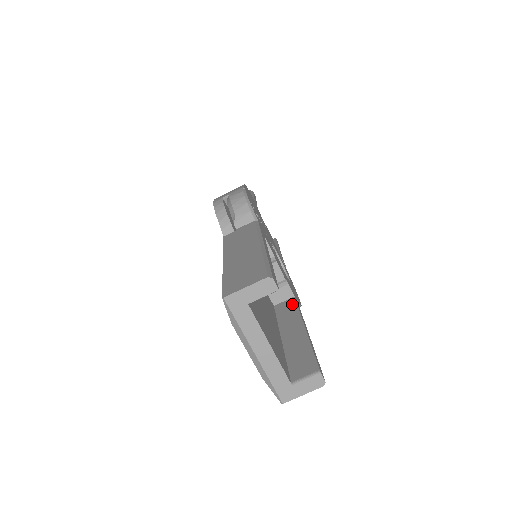
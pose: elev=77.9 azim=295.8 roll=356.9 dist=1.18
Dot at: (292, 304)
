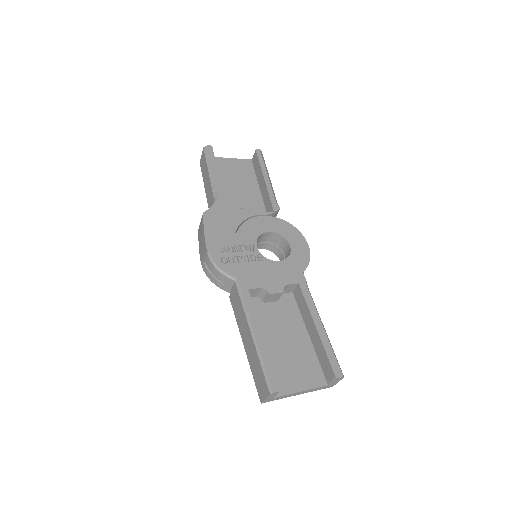
Dot at: (301, 294)
